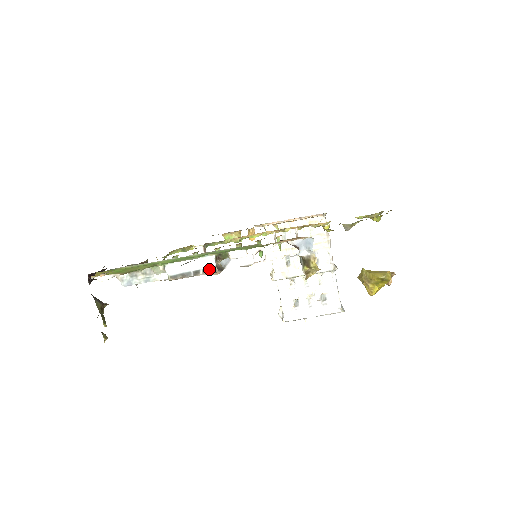
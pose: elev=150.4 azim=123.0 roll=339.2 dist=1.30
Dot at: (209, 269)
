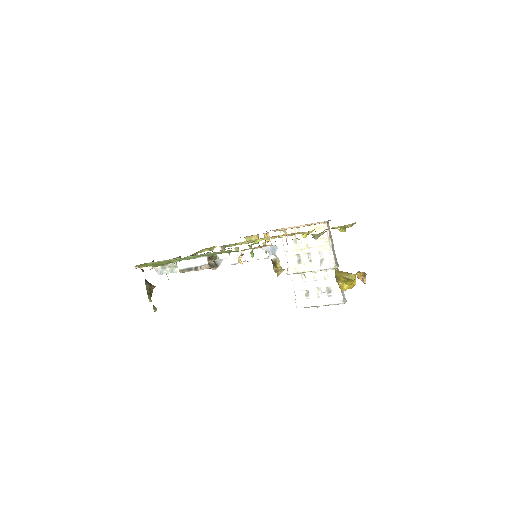
Dot at: (204, 266)
